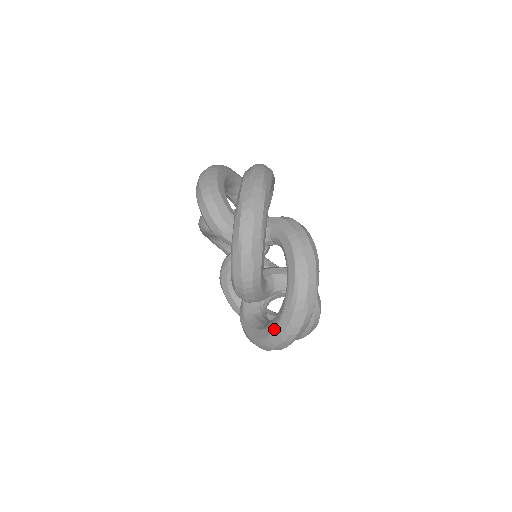
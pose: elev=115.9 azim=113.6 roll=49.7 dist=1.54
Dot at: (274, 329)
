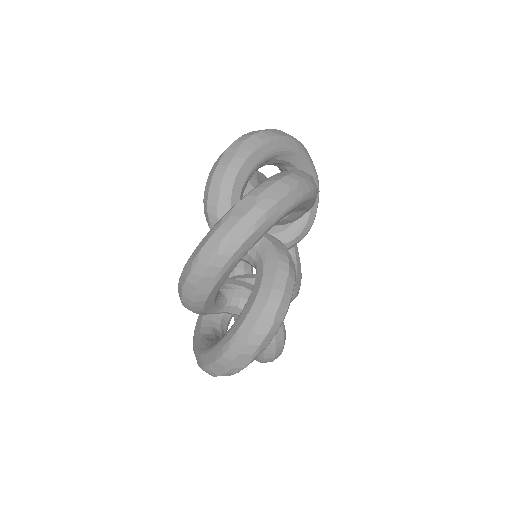
Dot at: (211, 229)
